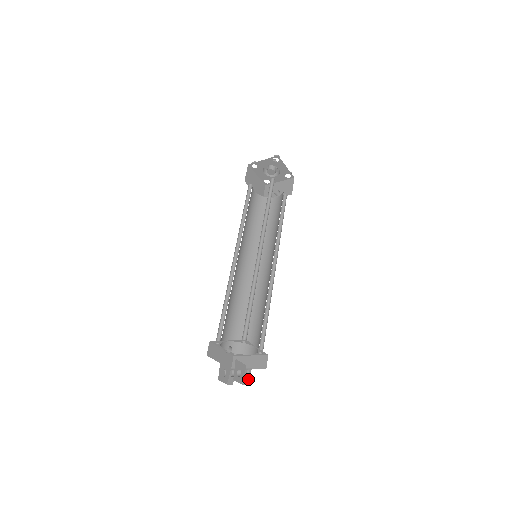
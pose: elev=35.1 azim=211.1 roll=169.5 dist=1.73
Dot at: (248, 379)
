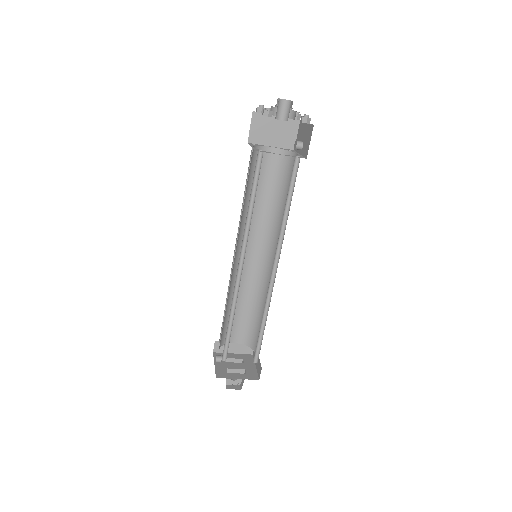
Dot at: (242, 384)
